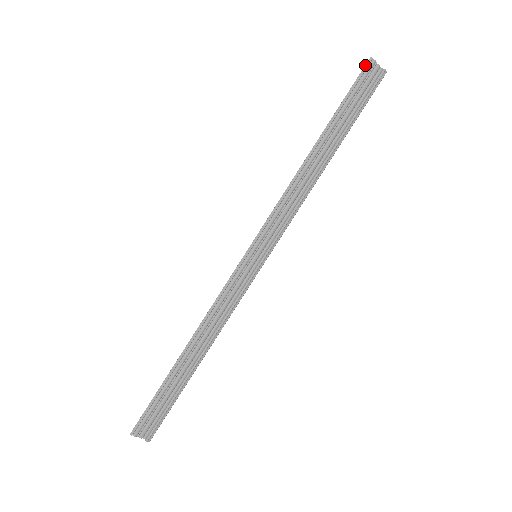
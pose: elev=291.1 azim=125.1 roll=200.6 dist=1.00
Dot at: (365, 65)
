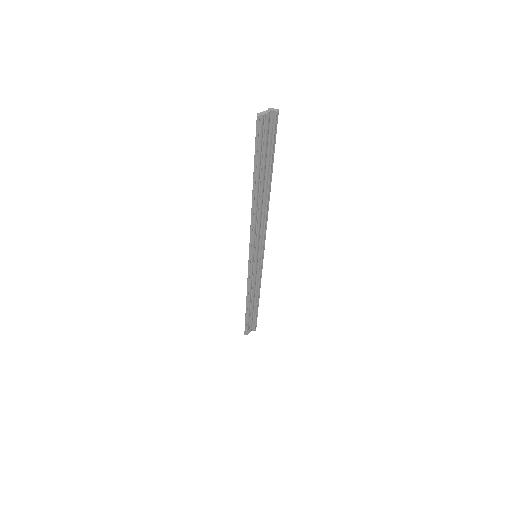
Dot at: (256, 125)
